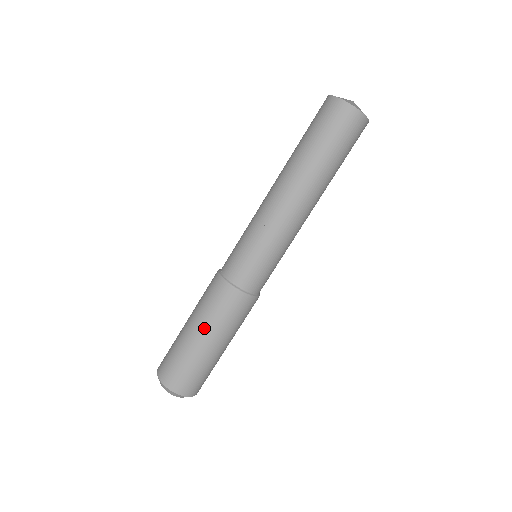
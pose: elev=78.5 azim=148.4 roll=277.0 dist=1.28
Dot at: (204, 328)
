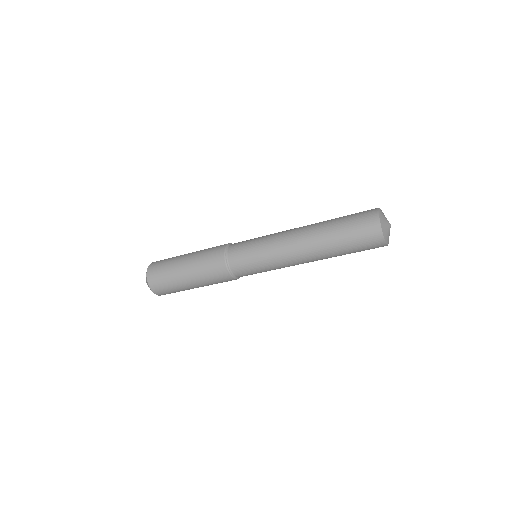
Dot at: (199, 284)
